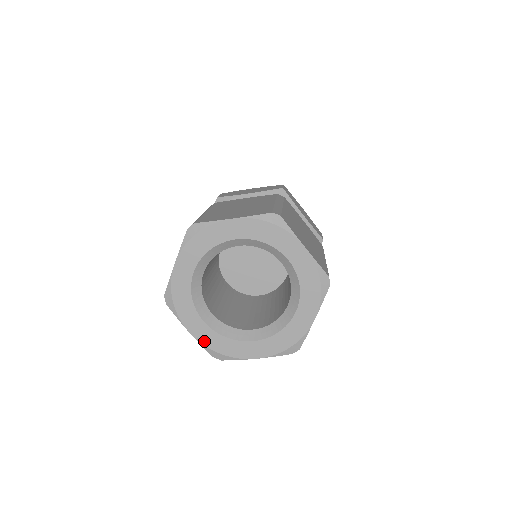
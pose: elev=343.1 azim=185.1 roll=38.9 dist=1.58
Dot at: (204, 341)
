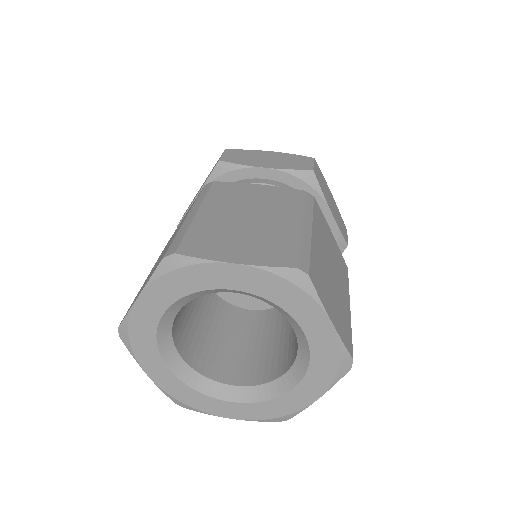
Dot at: (165, 387)
